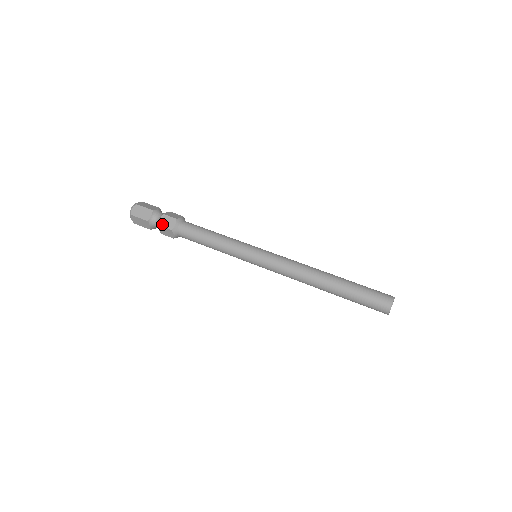
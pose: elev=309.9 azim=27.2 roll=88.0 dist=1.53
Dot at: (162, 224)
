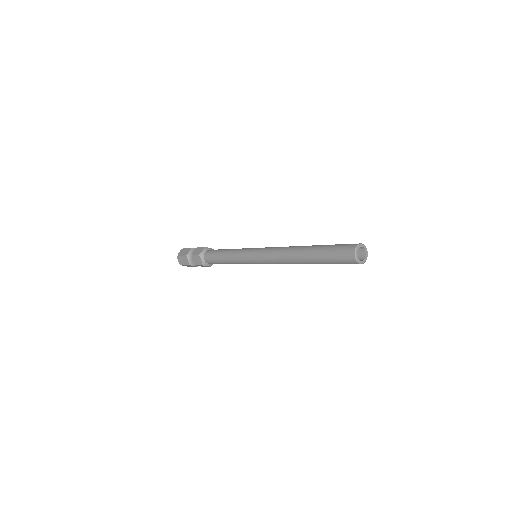
Dot at: (194, 254)
